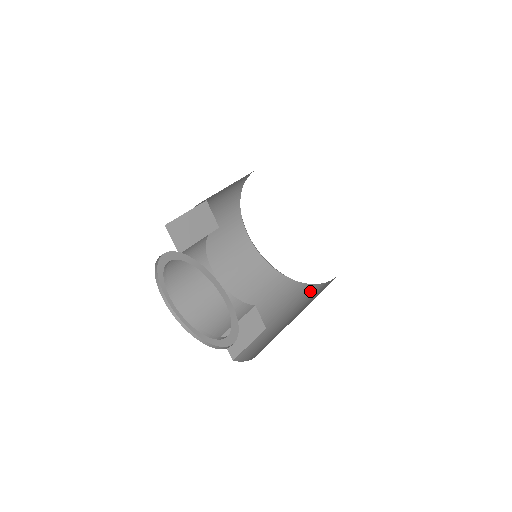
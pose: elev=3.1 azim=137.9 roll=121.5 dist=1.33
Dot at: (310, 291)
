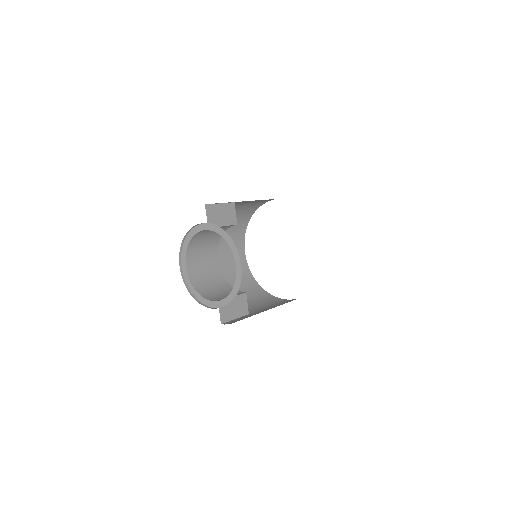
Dot at: (286, 301)
